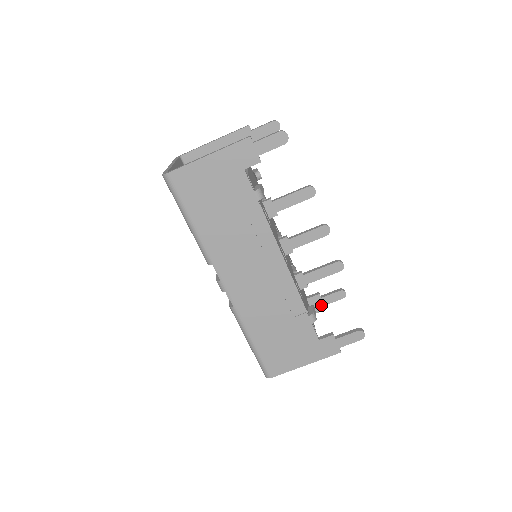
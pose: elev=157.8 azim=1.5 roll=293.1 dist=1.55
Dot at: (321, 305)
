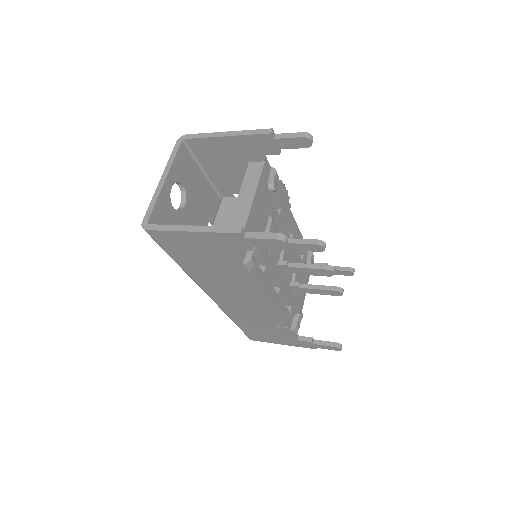
Dot at: occluded
